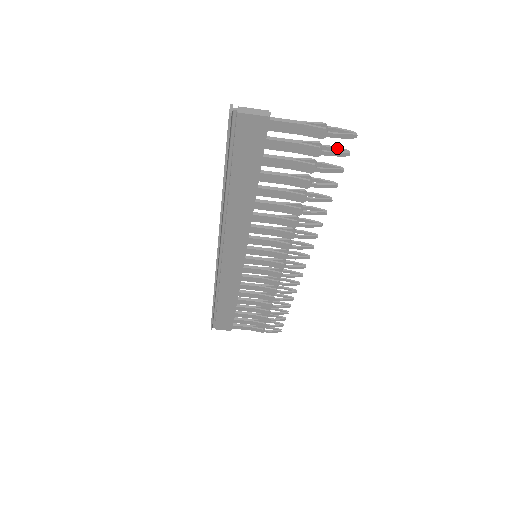
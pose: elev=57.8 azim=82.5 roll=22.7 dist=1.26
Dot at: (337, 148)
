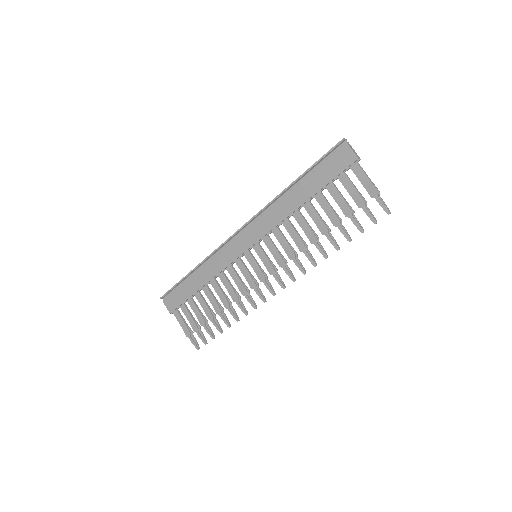
Dot at: occluded
